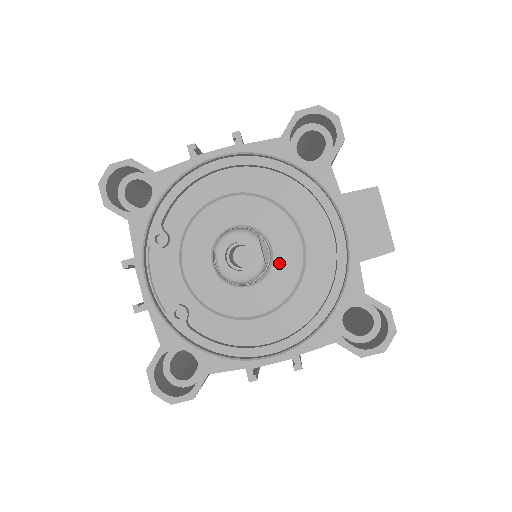
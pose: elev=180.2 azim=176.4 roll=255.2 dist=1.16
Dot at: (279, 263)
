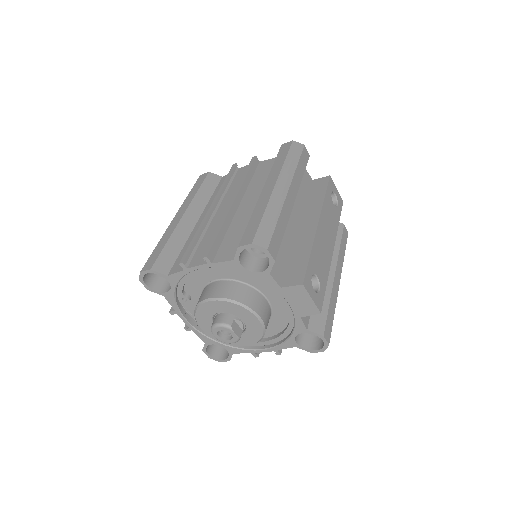
Dot at: (250, 328)
